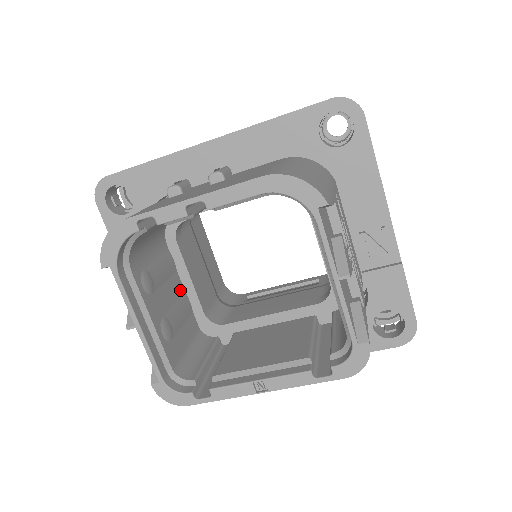
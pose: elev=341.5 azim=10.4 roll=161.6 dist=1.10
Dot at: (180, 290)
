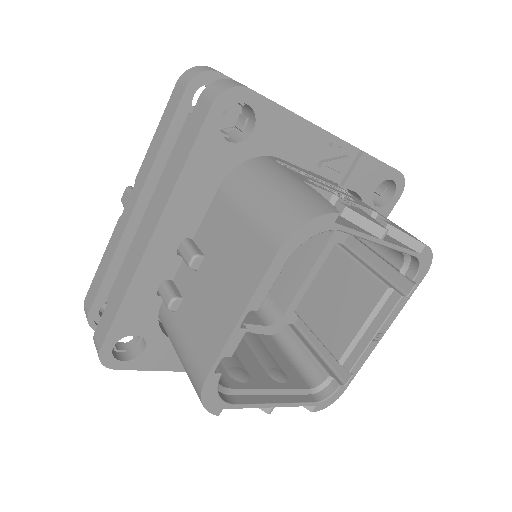
Dot at: occluded
